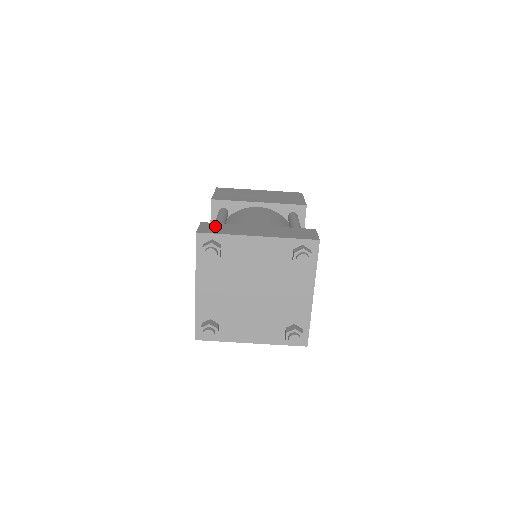
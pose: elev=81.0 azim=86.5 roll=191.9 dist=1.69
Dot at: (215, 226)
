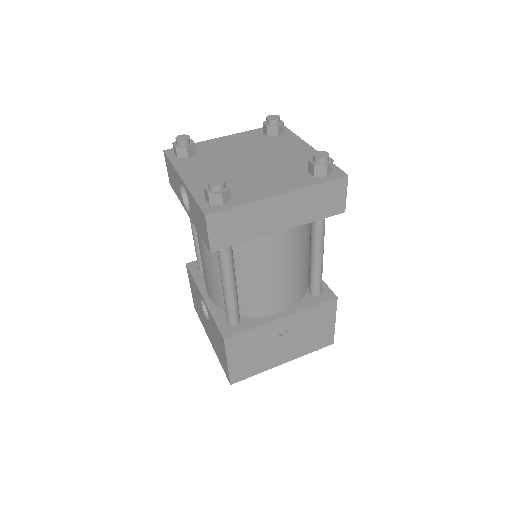
Dot at: occluded
